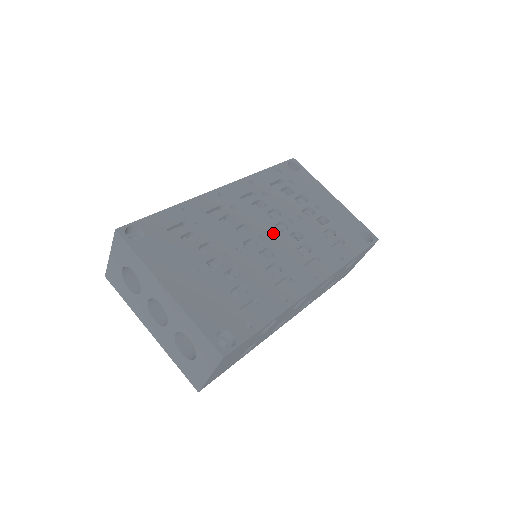
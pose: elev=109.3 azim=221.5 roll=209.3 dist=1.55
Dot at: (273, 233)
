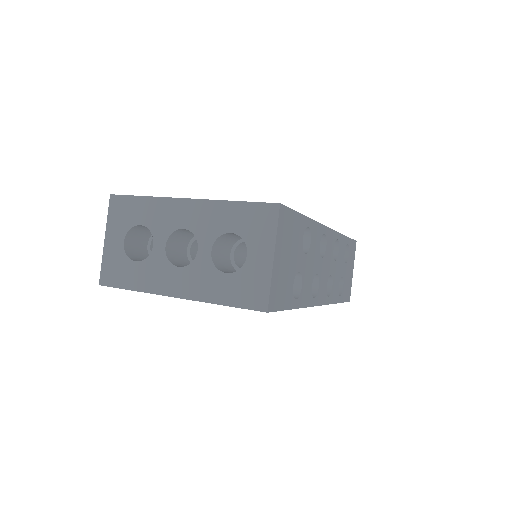
Dot at: occluded
